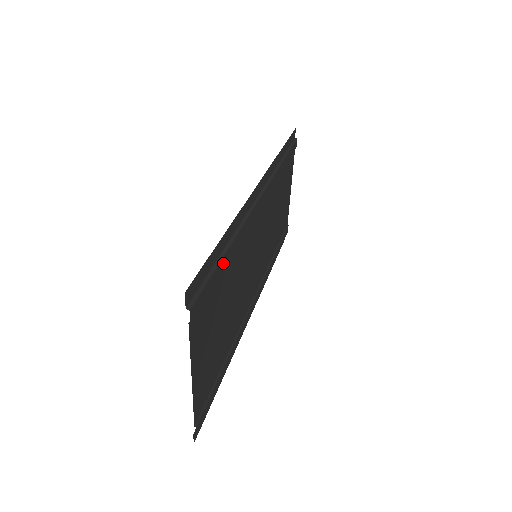
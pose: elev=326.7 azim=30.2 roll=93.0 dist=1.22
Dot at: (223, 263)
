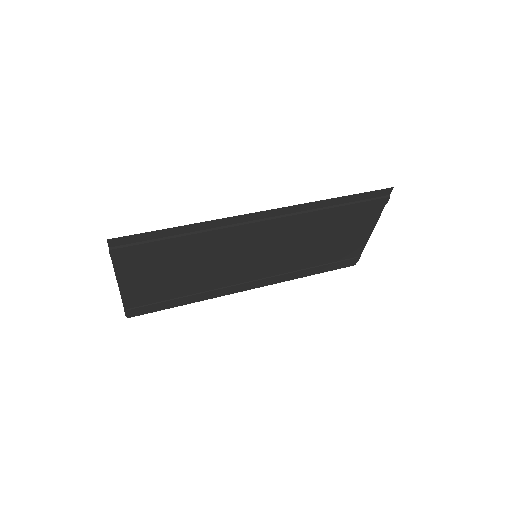
Dot at: (171, 242)
